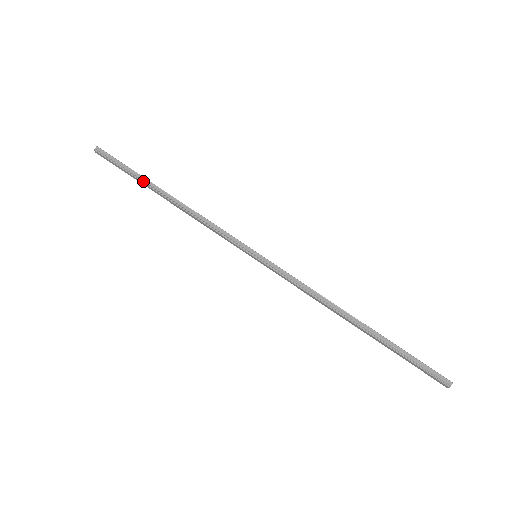
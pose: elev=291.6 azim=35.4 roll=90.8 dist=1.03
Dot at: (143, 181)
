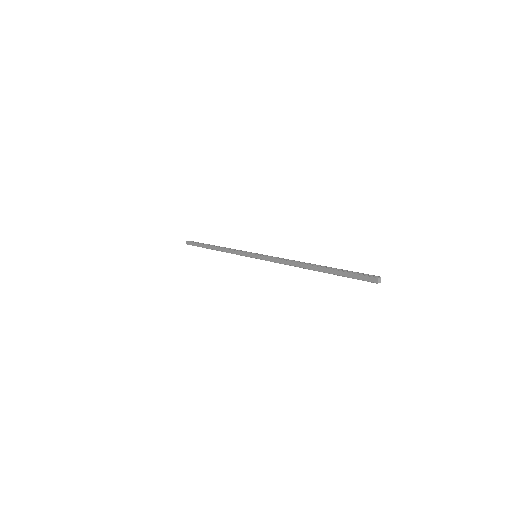
Dot at: (205, 244)
